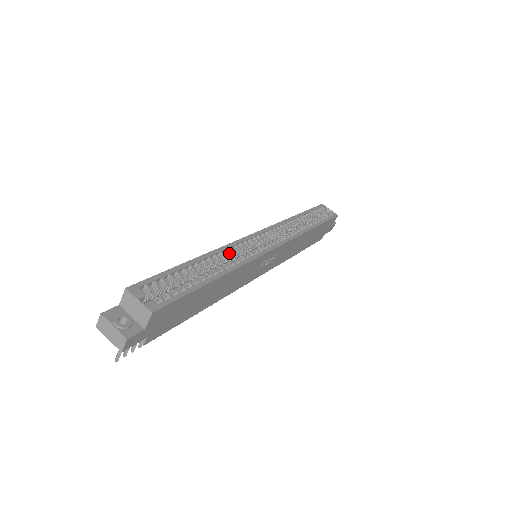
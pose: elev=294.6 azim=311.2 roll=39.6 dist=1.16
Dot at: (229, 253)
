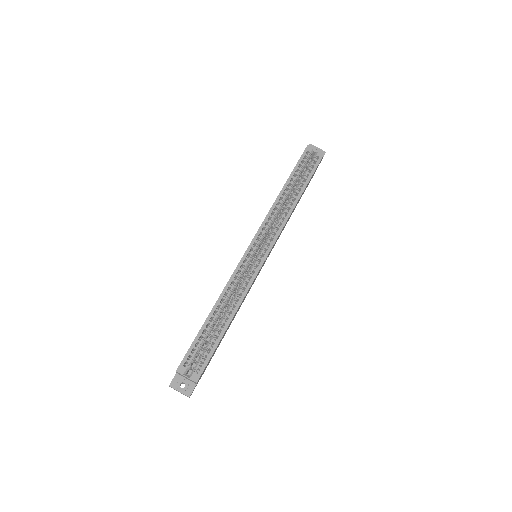
Dot at: (233, 288)
